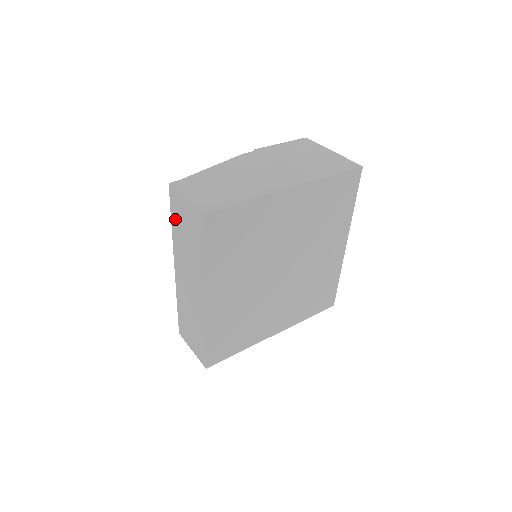
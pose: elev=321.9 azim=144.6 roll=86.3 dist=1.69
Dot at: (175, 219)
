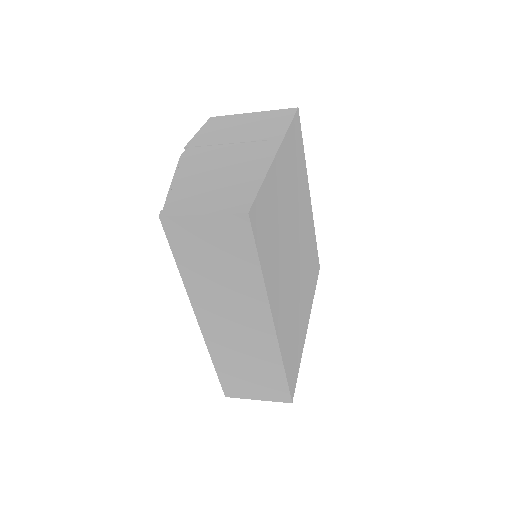
Dot at: (185, 256)
